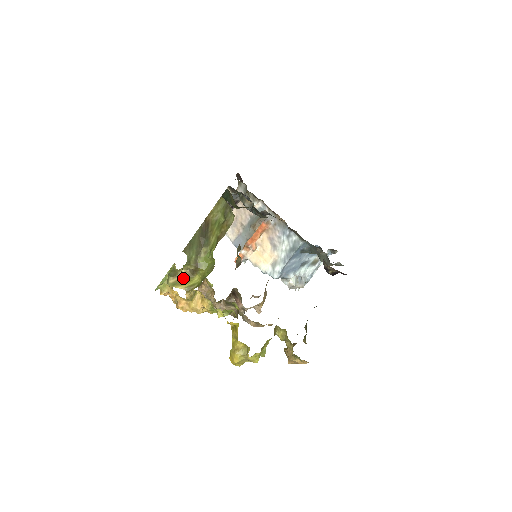
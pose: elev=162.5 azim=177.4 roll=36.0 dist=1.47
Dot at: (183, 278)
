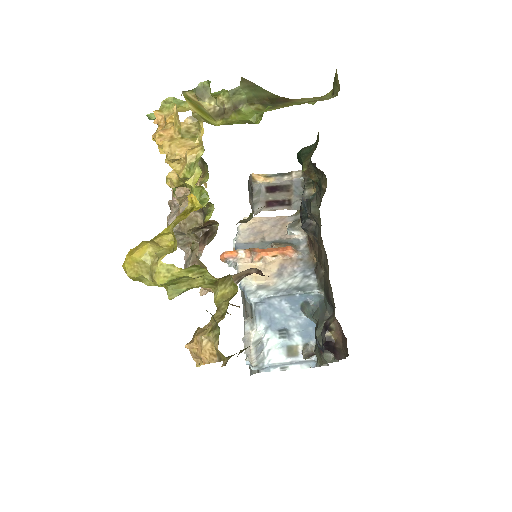
Dot at: (204, 108)
